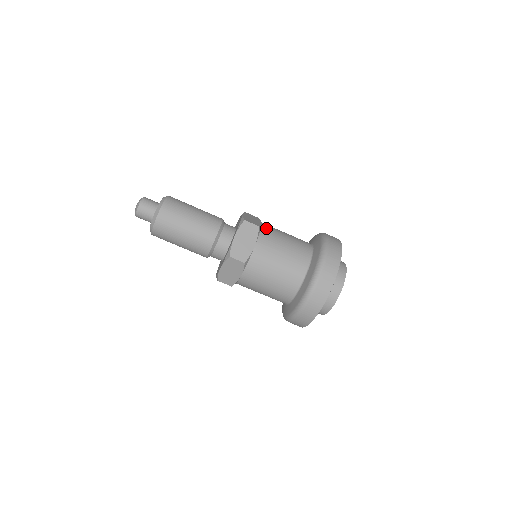
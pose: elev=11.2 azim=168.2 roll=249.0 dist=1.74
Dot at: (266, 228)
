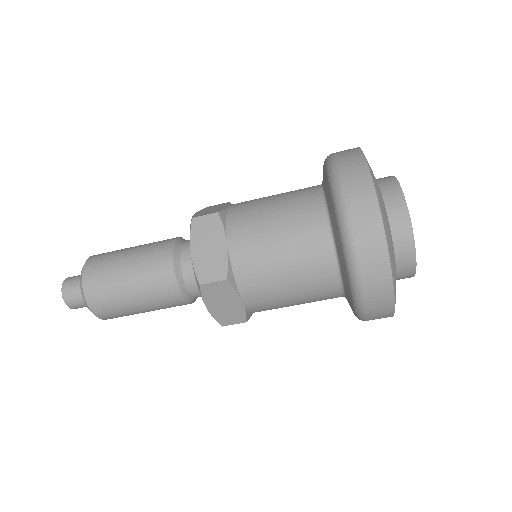
Dot at: (235, 208)
